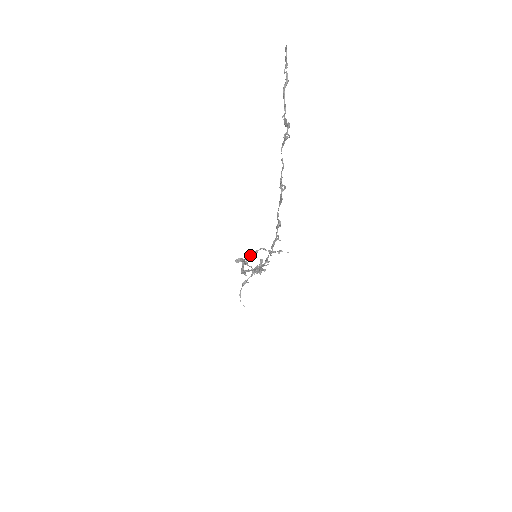
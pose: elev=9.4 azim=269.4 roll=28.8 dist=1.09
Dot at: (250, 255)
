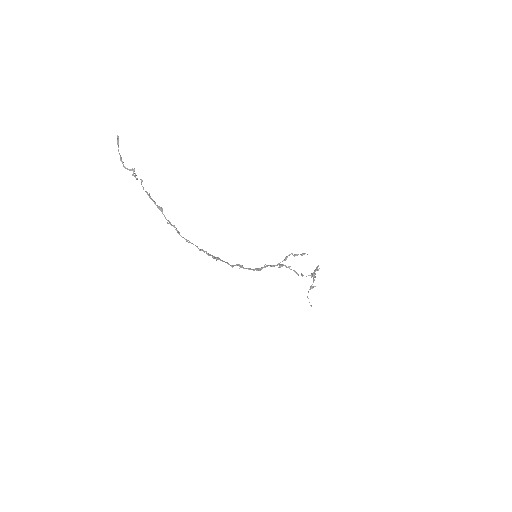
Dot at: (283, 260)
